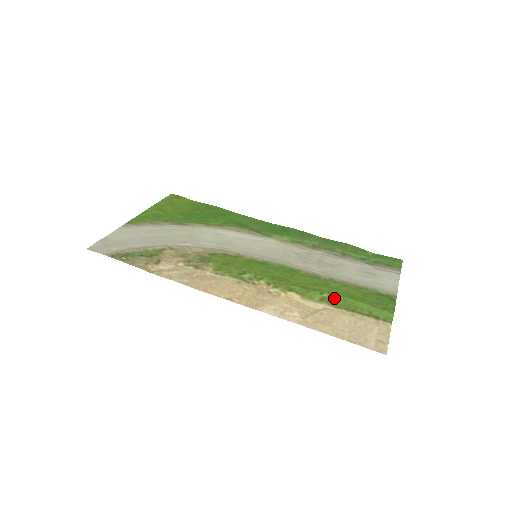
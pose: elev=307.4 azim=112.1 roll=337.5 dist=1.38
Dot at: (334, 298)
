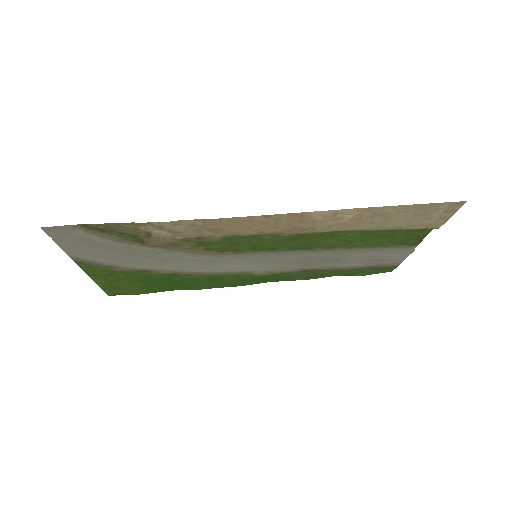
Dot at: (369, 234)
